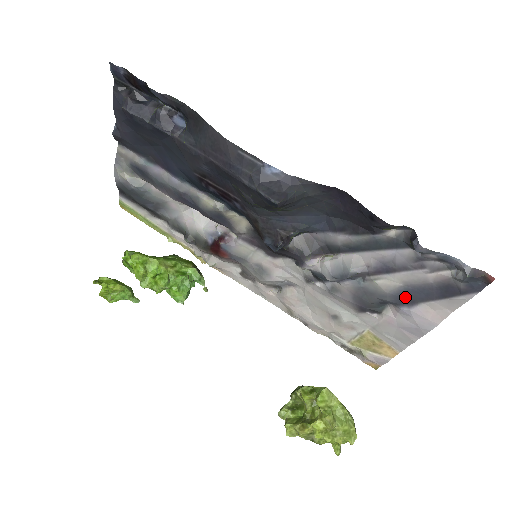
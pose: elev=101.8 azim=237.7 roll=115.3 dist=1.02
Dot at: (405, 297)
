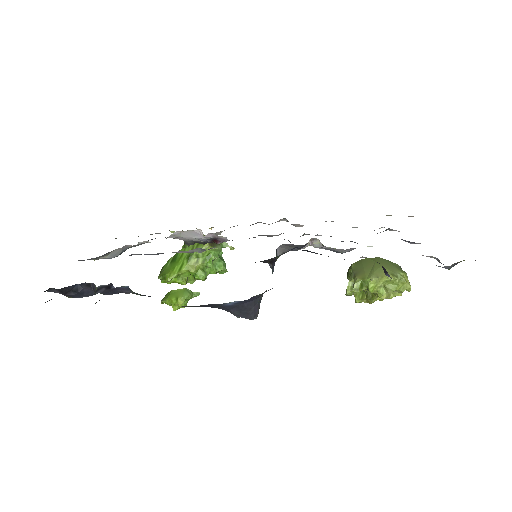
Dot at: occluded
